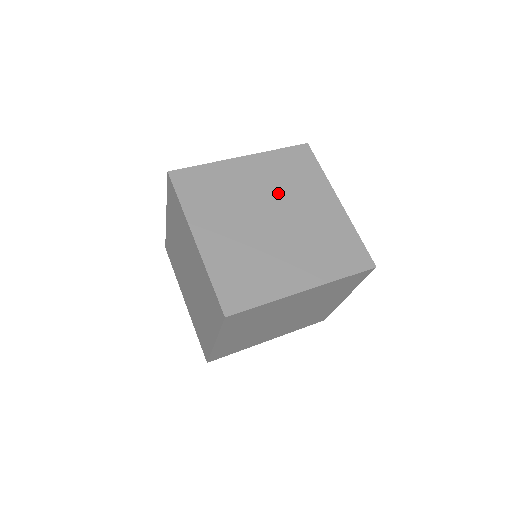
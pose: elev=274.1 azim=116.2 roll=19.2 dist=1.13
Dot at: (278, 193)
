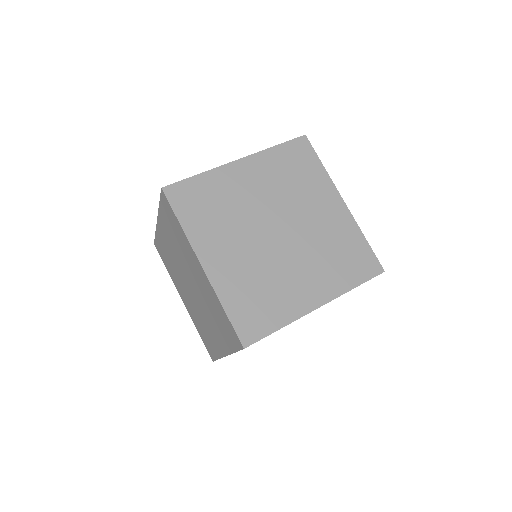
Dot at: (281, 200)
